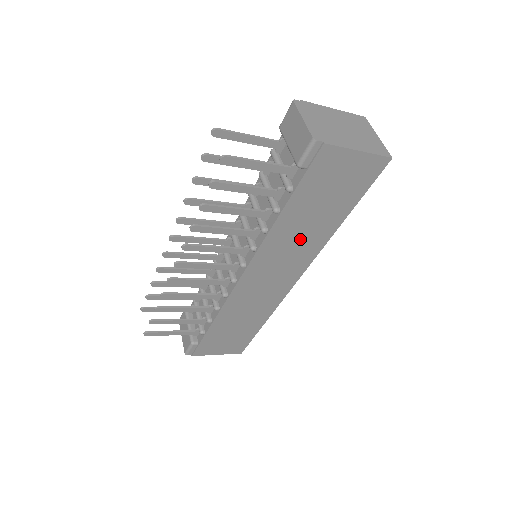
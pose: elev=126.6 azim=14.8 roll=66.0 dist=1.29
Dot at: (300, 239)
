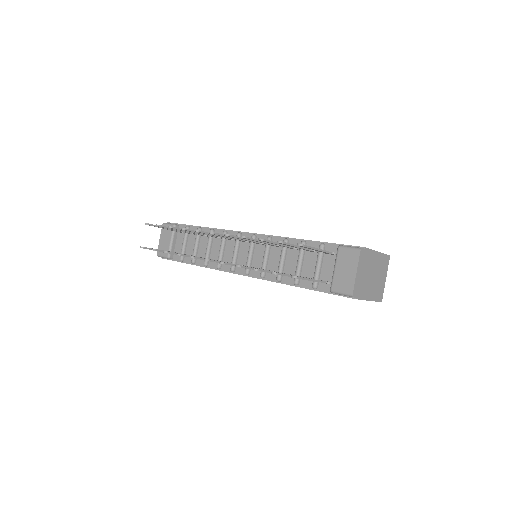
Dot at: occluded
